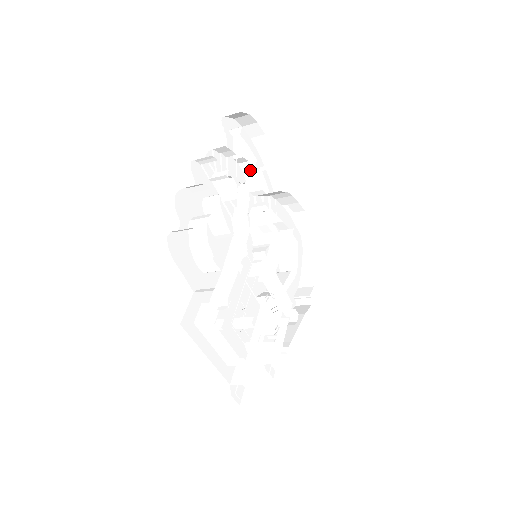
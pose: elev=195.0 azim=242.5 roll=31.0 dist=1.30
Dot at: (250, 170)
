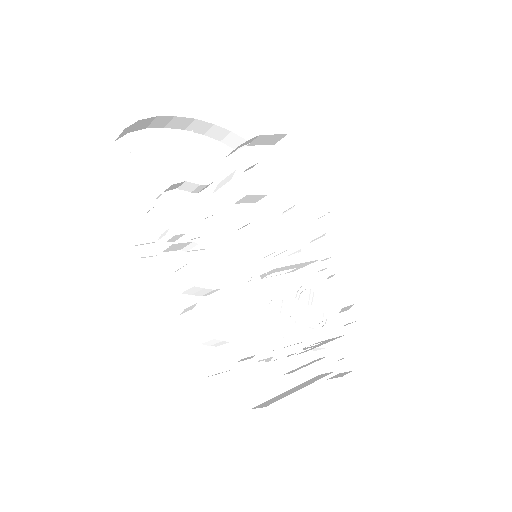
Dot at: (180, 184)
